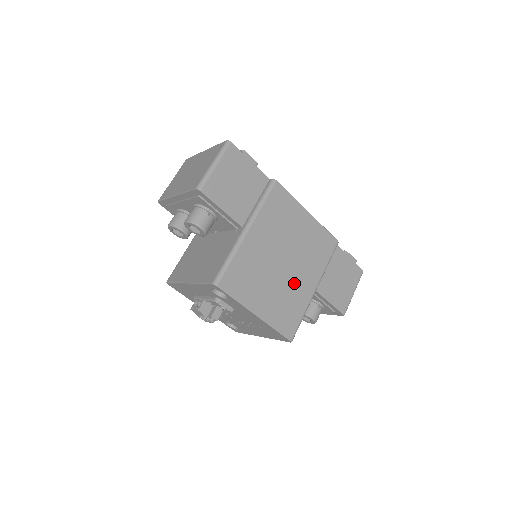
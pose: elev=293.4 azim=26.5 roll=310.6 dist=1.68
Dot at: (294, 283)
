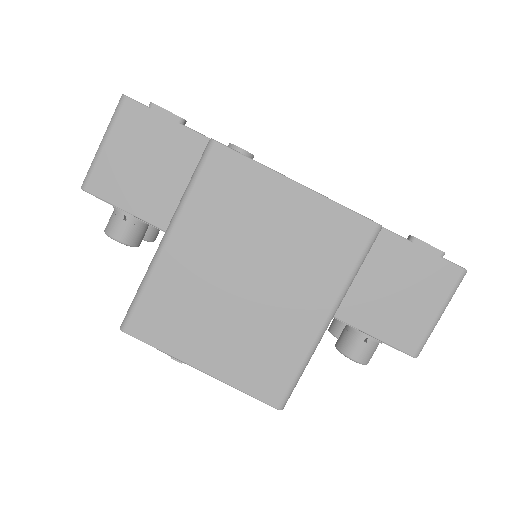
Dot at: (274, 314)
